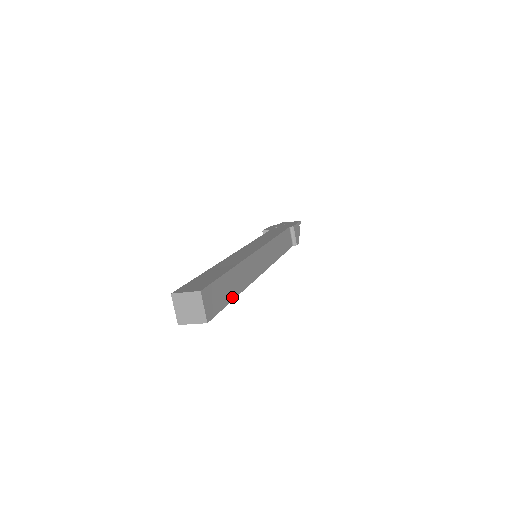
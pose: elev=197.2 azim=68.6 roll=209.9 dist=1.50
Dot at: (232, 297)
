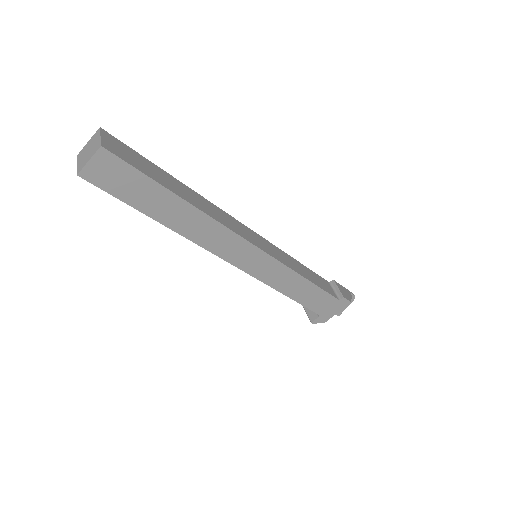
Dot at: (168, 188)
